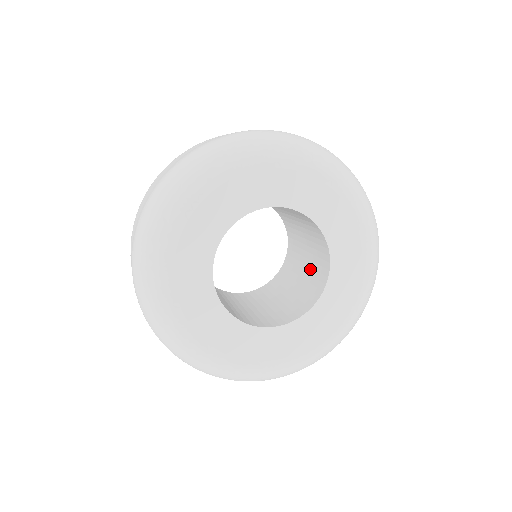
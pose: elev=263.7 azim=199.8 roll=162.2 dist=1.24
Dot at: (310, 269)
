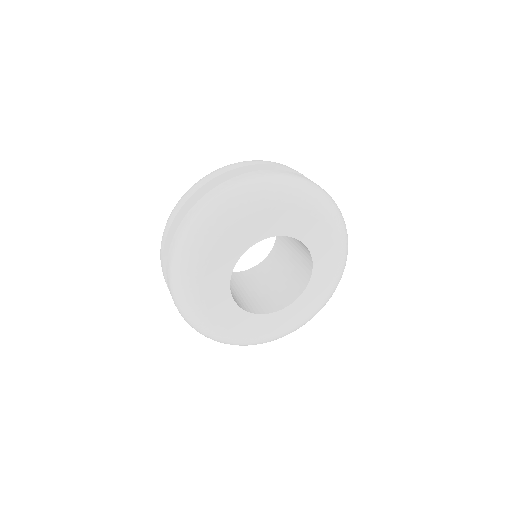
Dot at: (283, 284)
